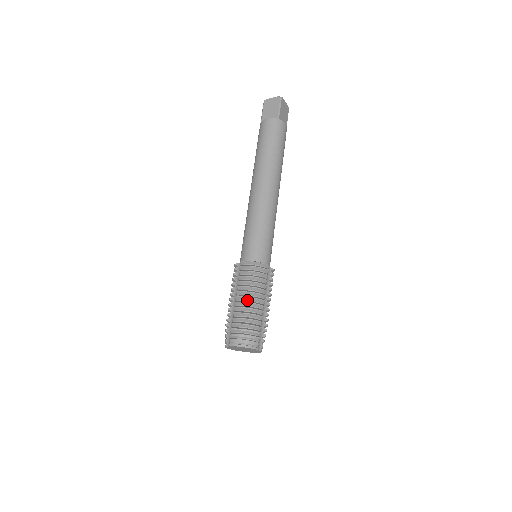
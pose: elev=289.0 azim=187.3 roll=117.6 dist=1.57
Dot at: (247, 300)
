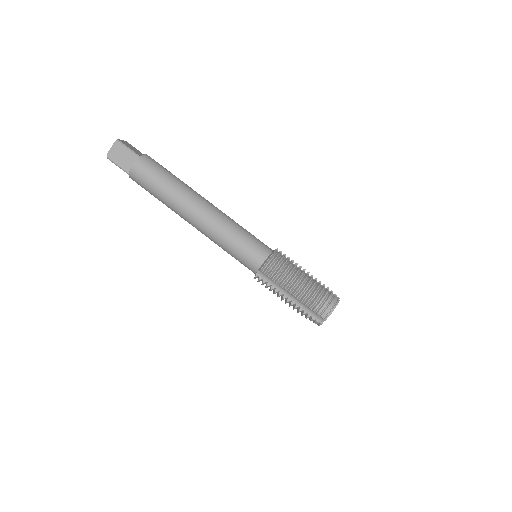
Dot at: (297, 284)
